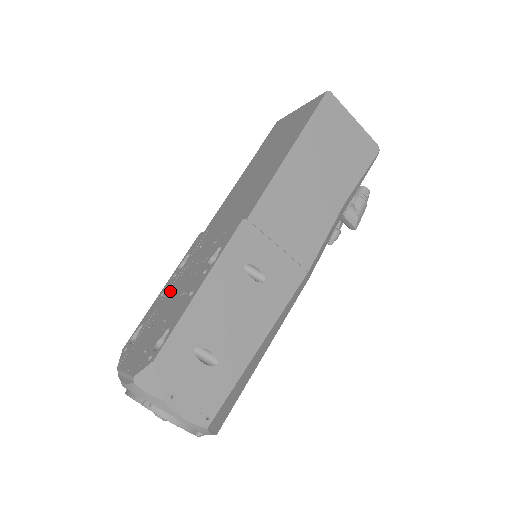
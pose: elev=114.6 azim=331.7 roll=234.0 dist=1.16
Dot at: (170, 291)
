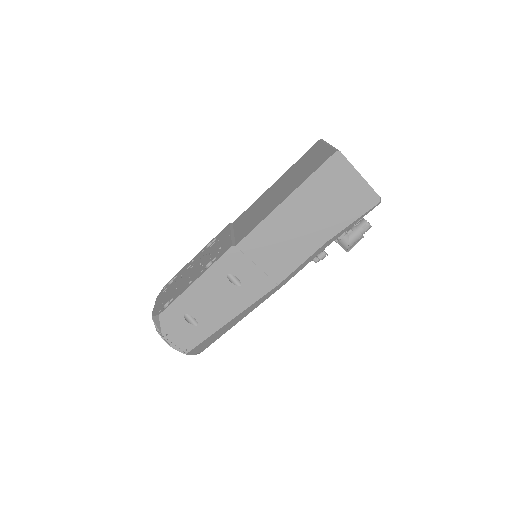
Dot at: (193, 264)
